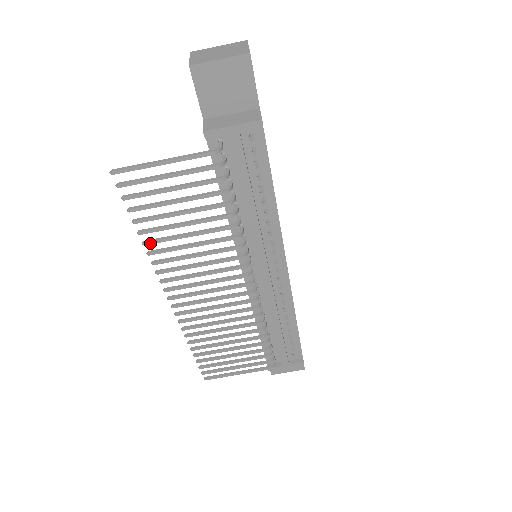
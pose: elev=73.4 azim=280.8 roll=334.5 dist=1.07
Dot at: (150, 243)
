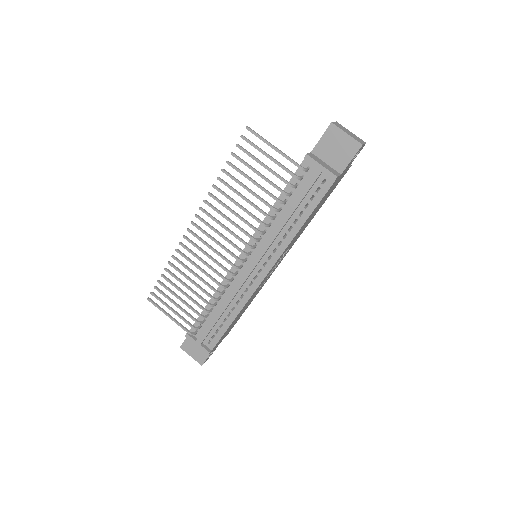
Dot at: (221, 181)
